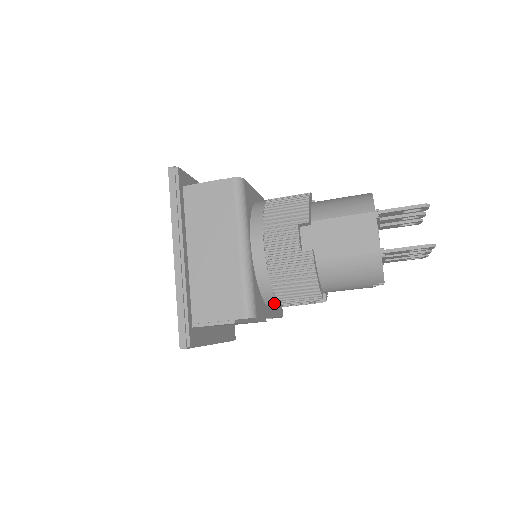
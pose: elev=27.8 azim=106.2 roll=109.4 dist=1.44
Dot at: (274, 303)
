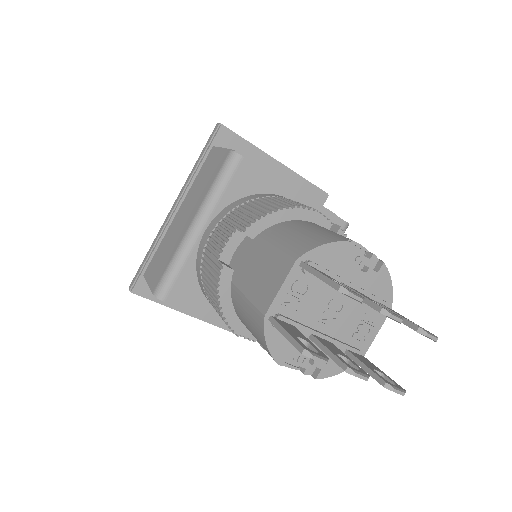
Dot at: occluded
